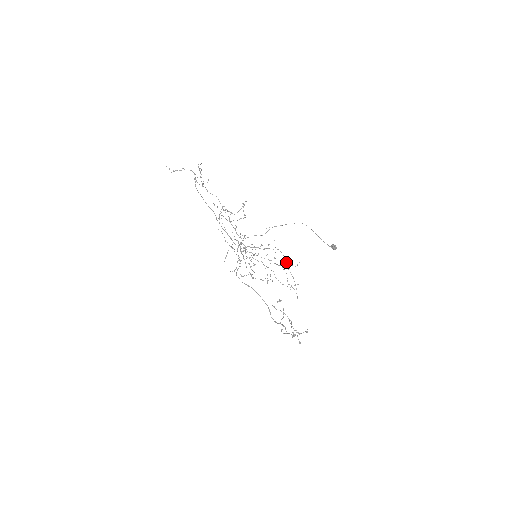
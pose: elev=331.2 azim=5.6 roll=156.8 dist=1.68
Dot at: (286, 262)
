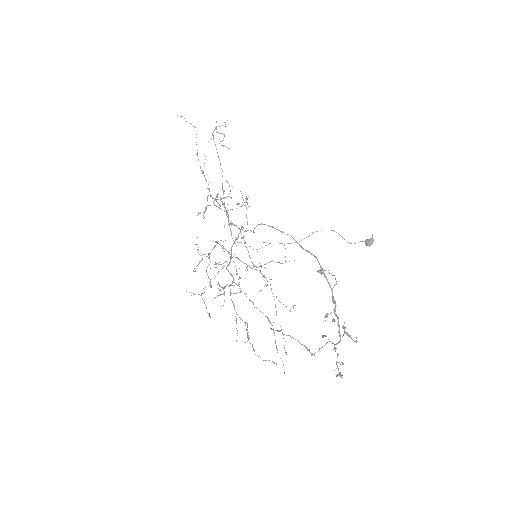
Dot at: (275, 305)
